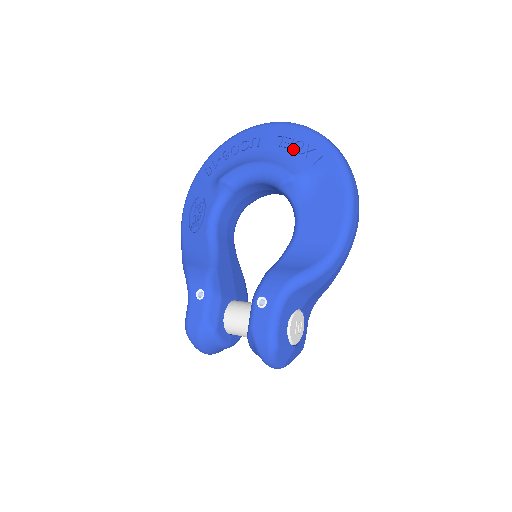
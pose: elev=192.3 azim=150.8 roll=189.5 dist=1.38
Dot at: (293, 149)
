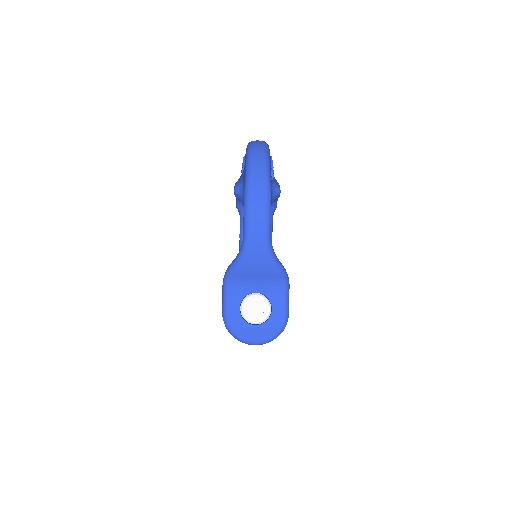
Dot at: occluded
